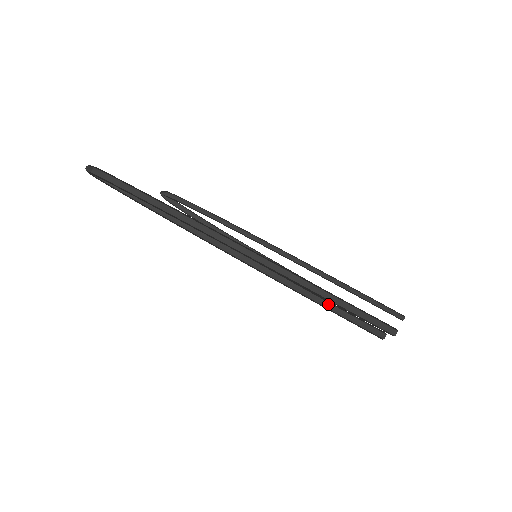
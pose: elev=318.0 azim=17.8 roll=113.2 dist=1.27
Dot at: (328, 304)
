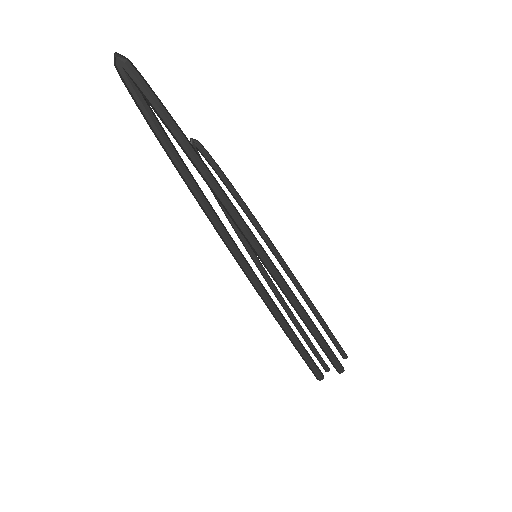
Dot at: (293, 332)
